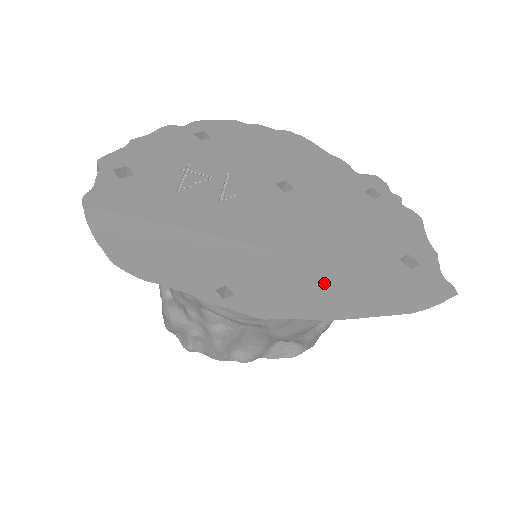
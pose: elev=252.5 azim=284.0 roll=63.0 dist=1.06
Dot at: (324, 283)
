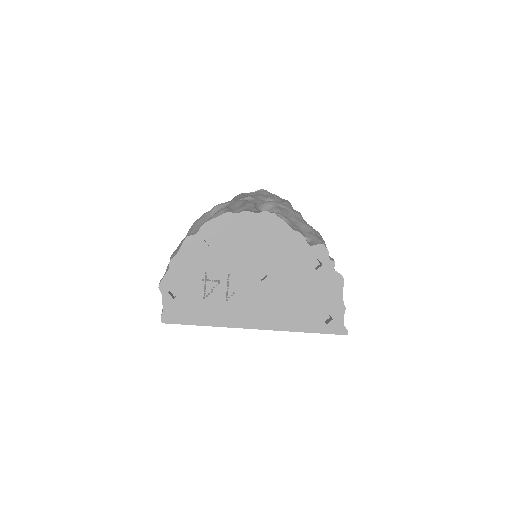
Dot at: occluded
